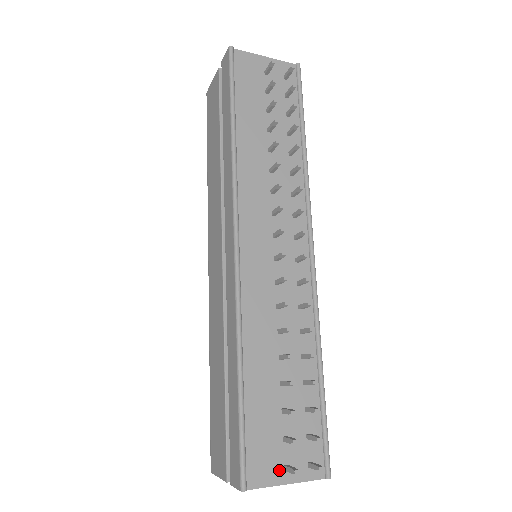
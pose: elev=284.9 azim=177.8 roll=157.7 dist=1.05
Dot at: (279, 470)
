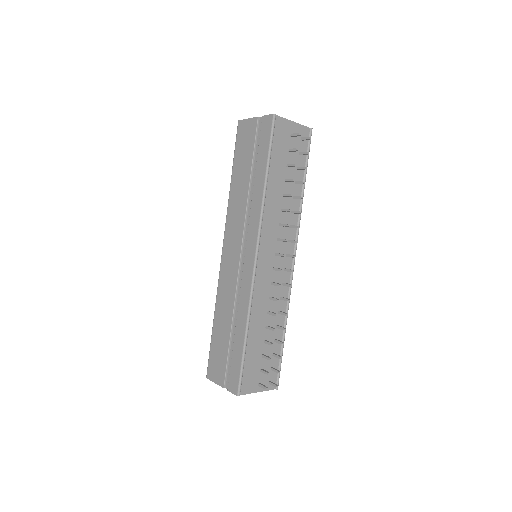
Dot at: (255, 385)
